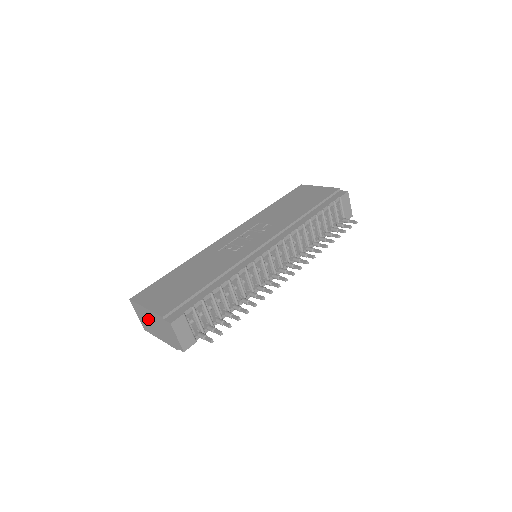
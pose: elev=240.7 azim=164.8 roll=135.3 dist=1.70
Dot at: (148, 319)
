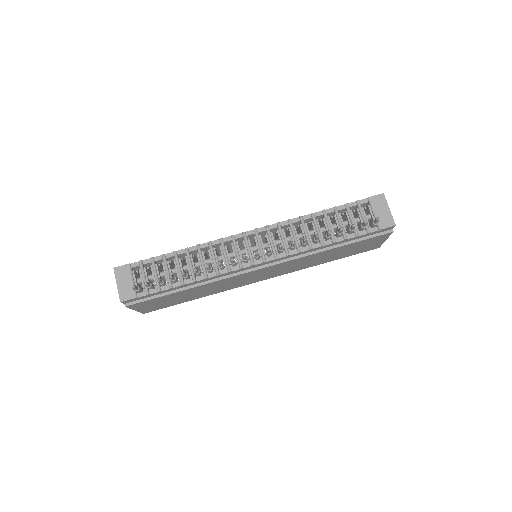
Dot at: occluded
